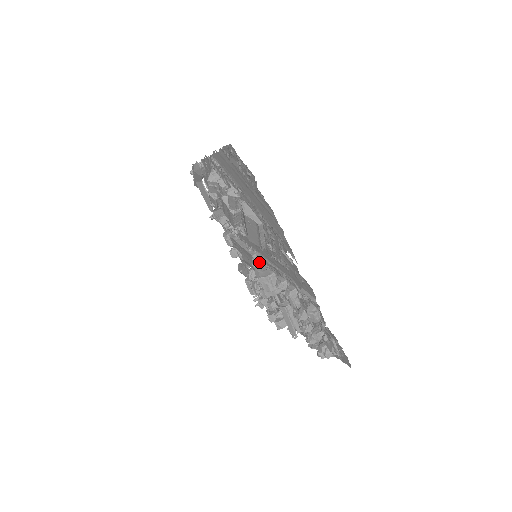
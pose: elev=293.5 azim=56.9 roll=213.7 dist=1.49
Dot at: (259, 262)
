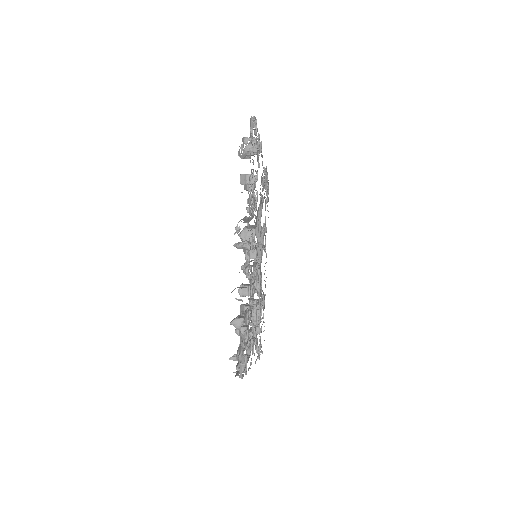
Dot at: occluded
